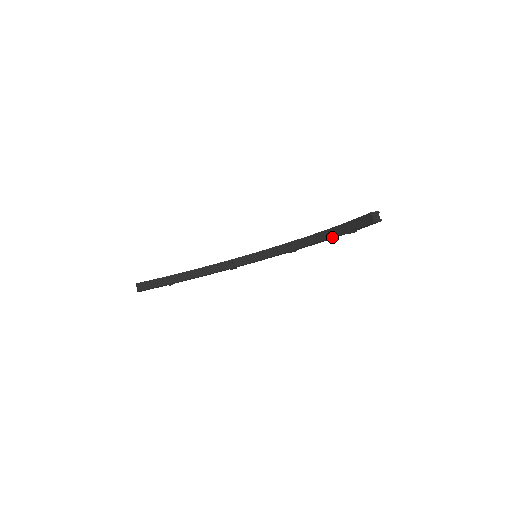
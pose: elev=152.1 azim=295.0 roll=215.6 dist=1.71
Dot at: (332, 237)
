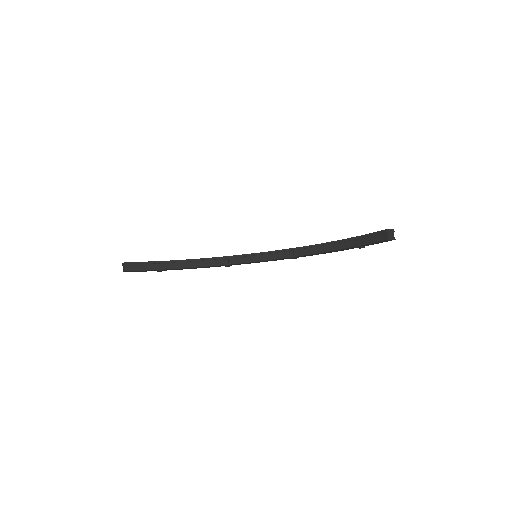
Dot at: (339, 249)
